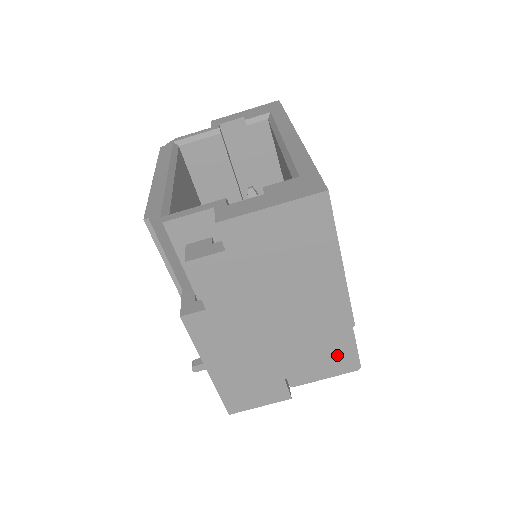
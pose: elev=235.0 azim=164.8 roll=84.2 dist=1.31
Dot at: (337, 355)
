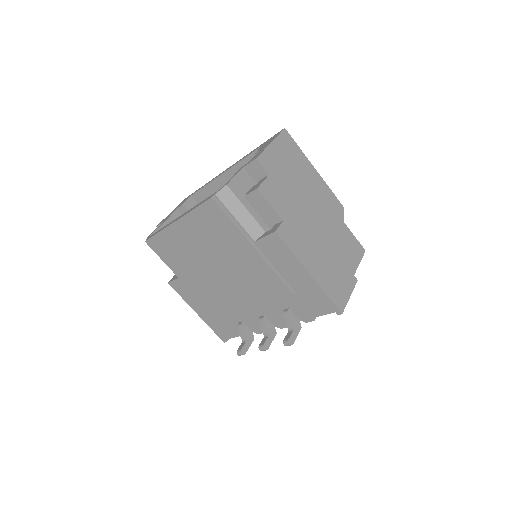
Dot at: occluded
